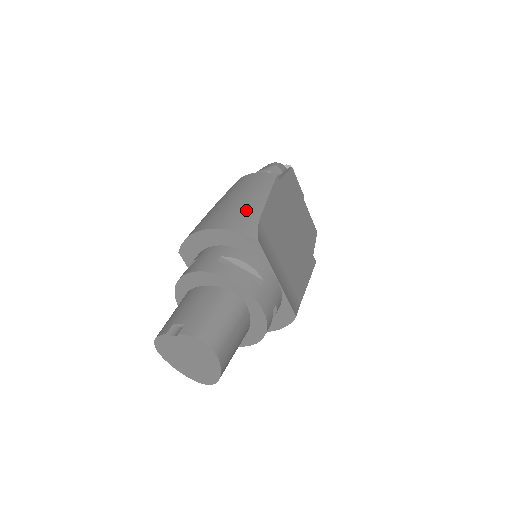
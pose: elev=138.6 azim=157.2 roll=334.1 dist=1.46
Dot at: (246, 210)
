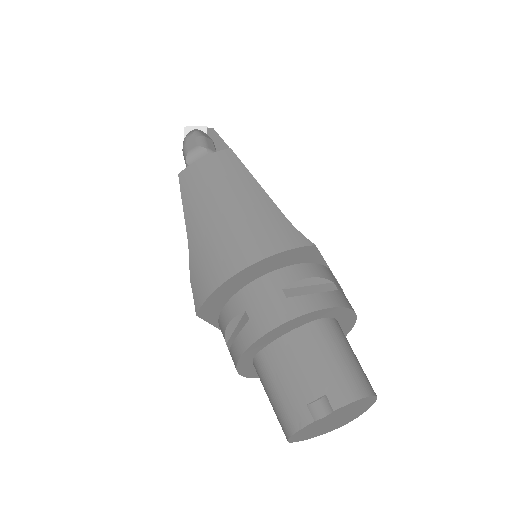
Dot at: (261, 216)
